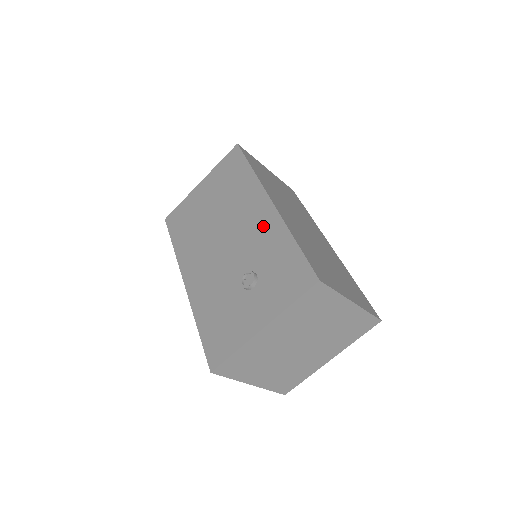
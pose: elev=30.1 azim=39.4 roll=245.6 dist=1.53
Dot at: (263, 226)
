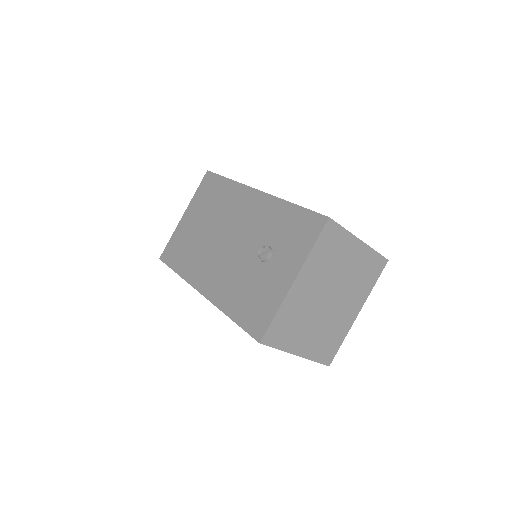
Dot at: (259, 210)
